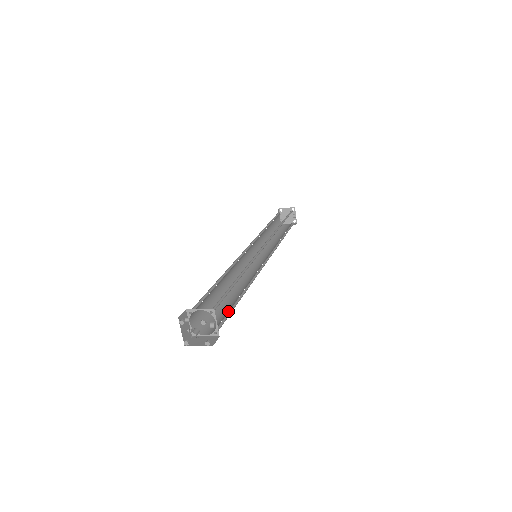
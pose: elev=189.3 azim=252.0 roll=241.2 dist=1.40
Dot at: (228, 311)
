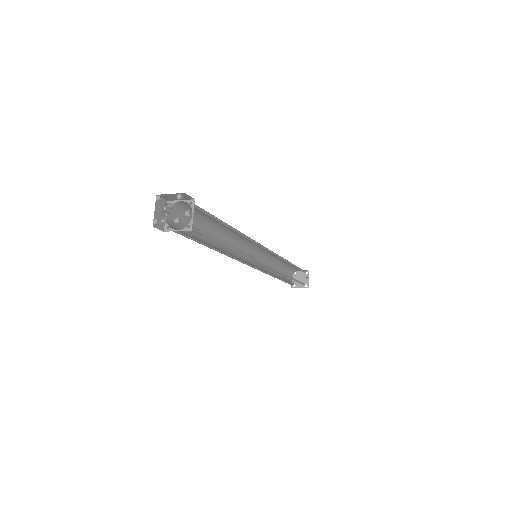
Dot at: (209, 237)
